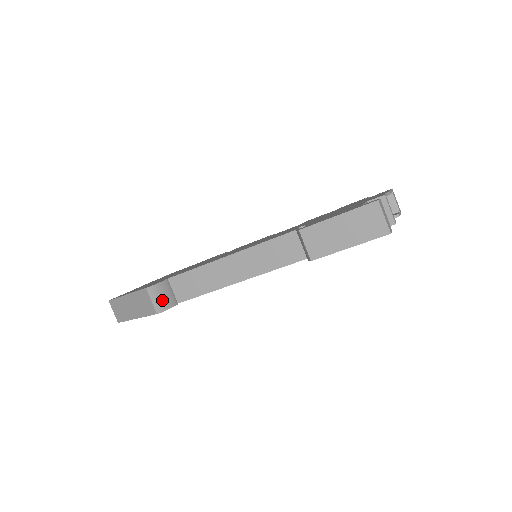
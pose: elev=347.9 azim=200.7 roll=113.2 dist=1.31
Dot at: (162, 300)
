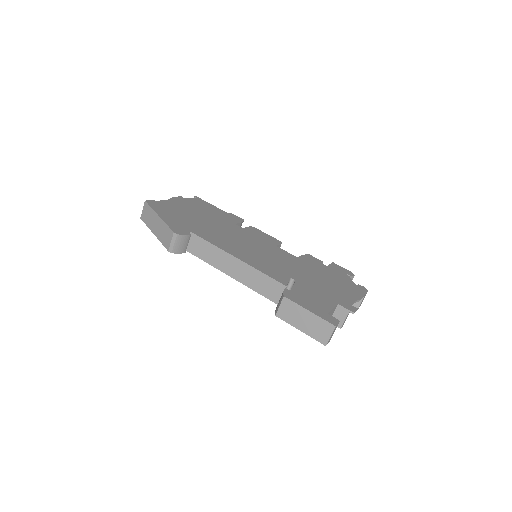
Dot at: (178, 246)
